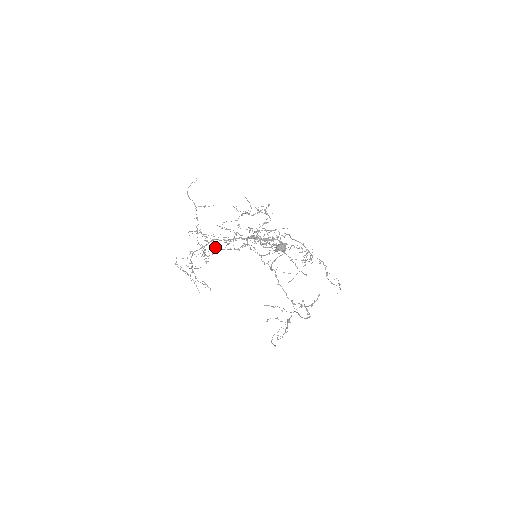
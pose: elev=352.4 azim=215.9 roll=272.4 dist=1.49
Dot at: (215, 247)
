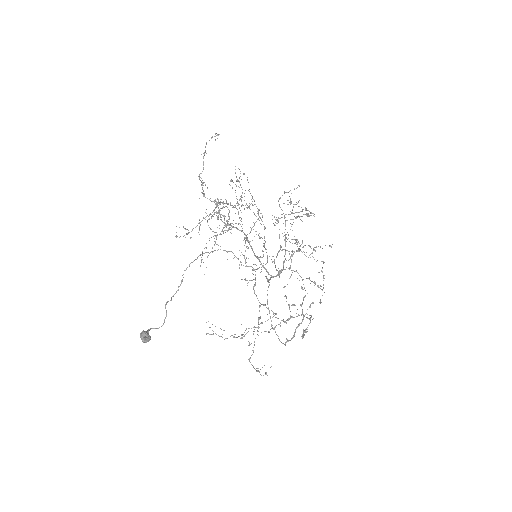
Dot at: occluded
